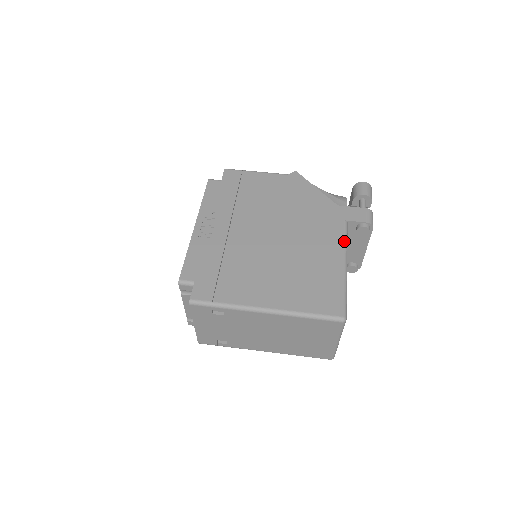
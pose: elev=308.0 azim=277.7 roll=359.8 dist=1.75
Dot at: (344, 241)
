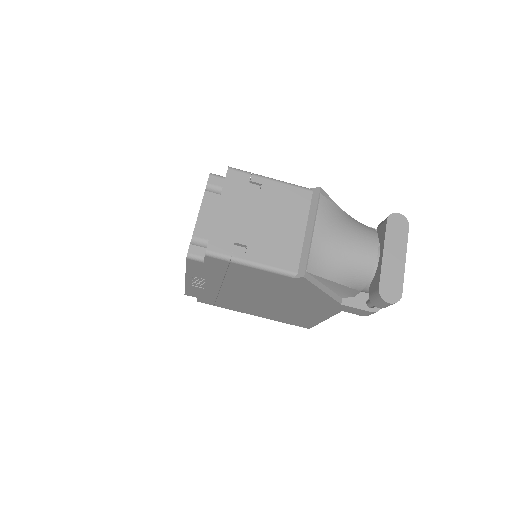
Dot at: (331, 316)
